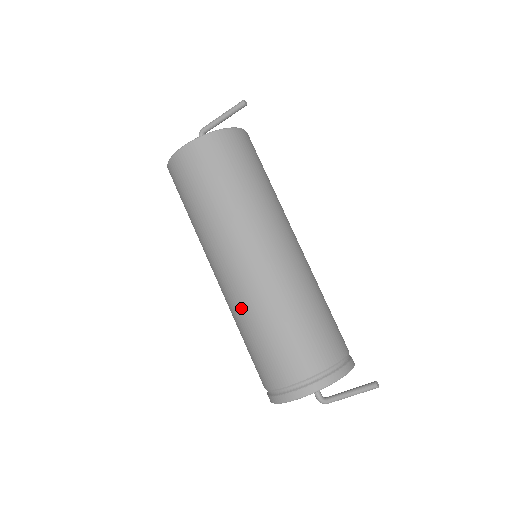
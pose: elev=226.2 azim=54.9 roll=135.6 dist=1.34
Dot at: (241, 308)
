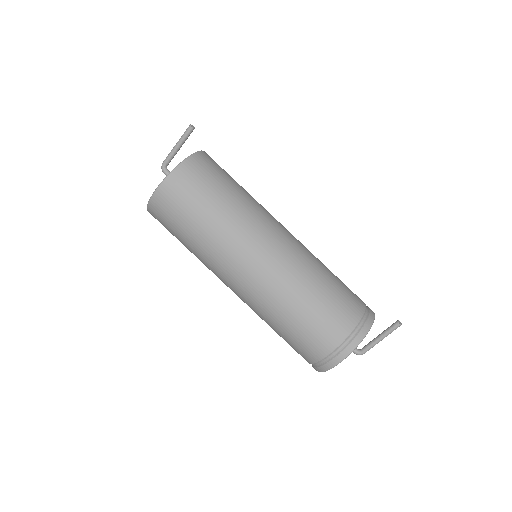
Dot at: (263, 307)
